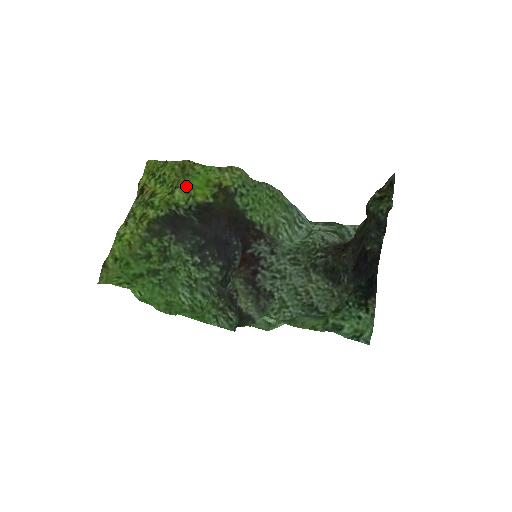
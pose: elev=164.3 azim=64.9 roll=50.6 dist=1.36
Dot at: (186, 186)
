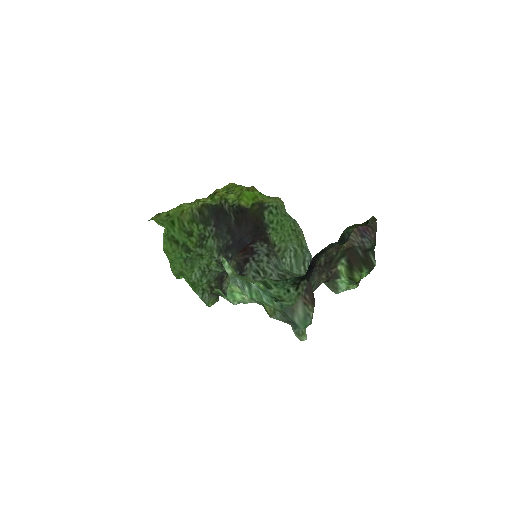
Dot at: occluded
